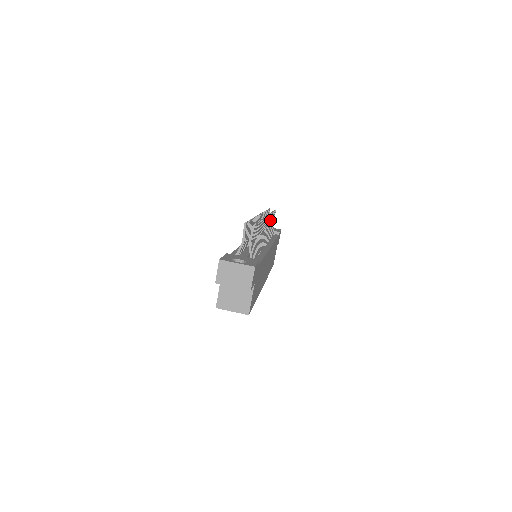
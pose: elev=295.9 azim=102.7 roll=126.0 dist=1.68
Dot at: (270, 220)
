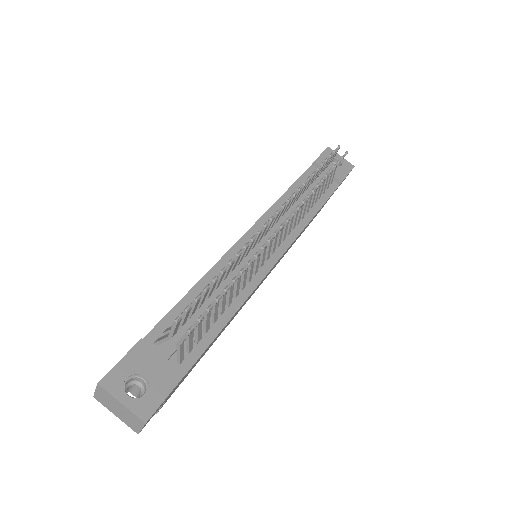
Dot at: (316, 189)
